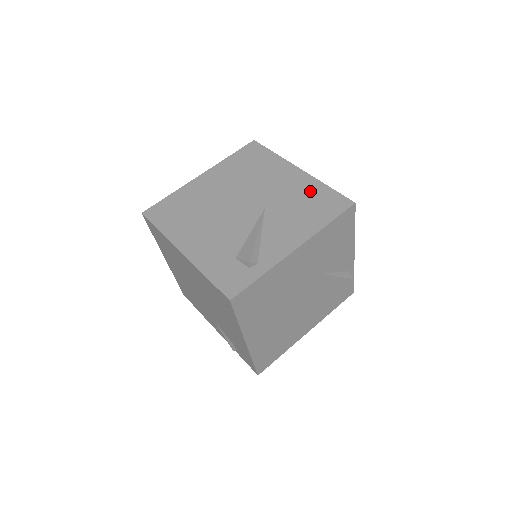
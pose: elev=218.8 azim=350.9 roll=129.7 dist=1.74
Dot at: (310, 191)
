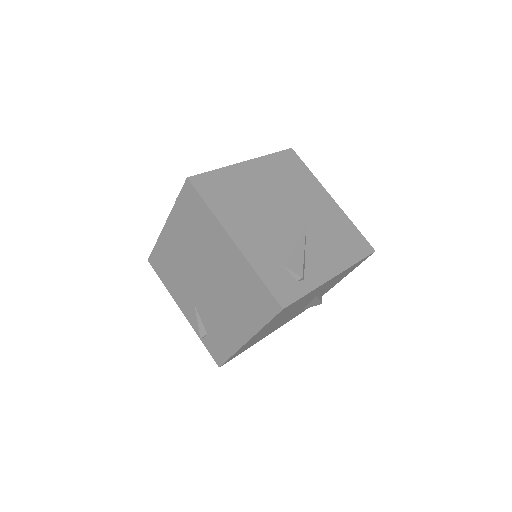
Dot at: (342, 224)
